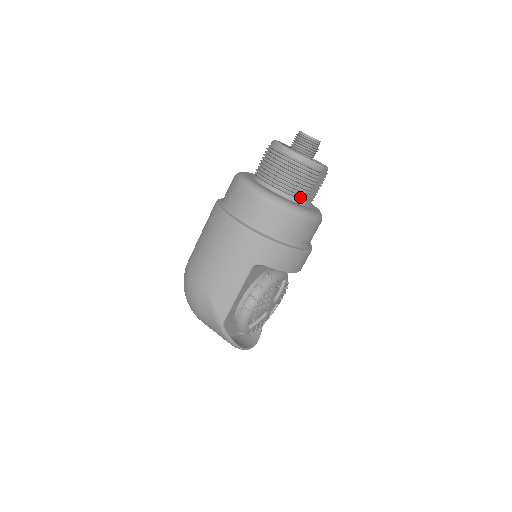
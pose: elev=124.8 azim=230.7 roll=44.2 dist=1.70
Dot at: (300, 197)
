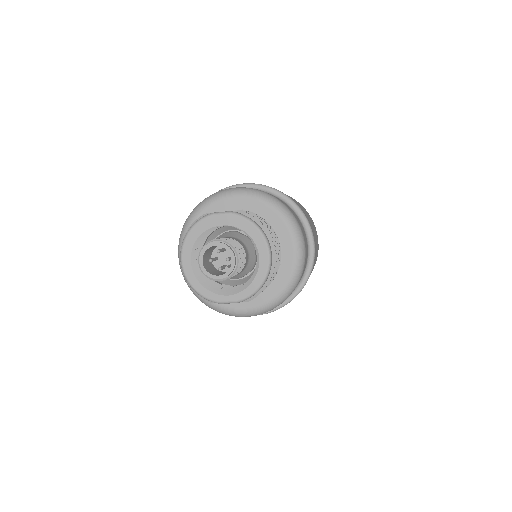
Dot at: occluded
